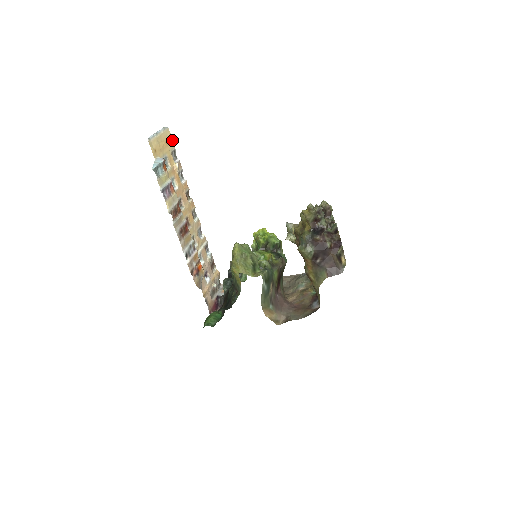
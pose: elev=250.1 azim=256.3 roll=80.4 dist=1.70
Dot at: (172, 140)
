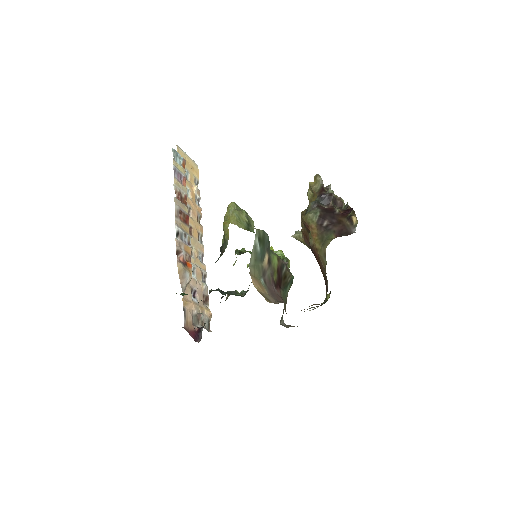
Dot at: (198, 175)
